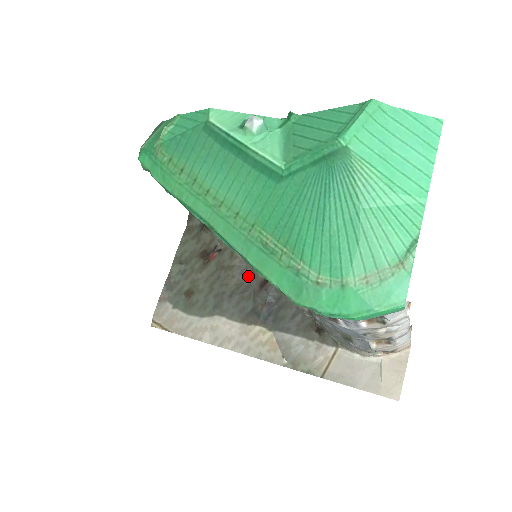
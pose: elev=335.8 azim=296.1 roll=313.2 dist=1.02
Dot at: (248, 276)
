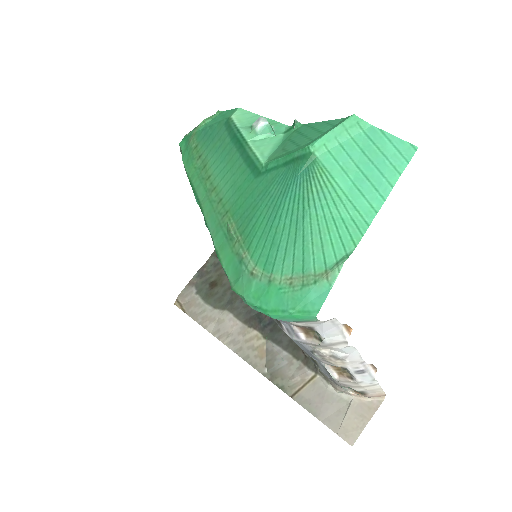
Dot at: occluded
